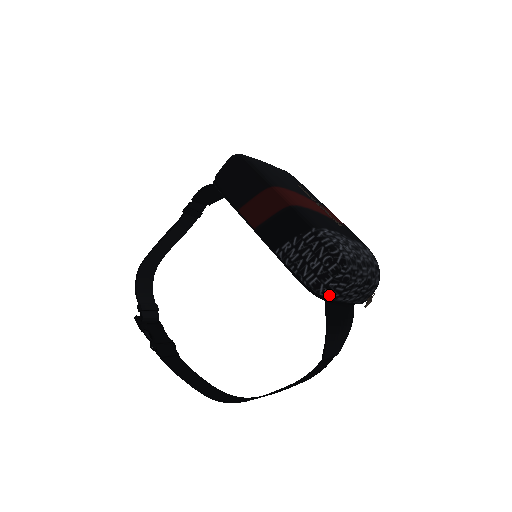
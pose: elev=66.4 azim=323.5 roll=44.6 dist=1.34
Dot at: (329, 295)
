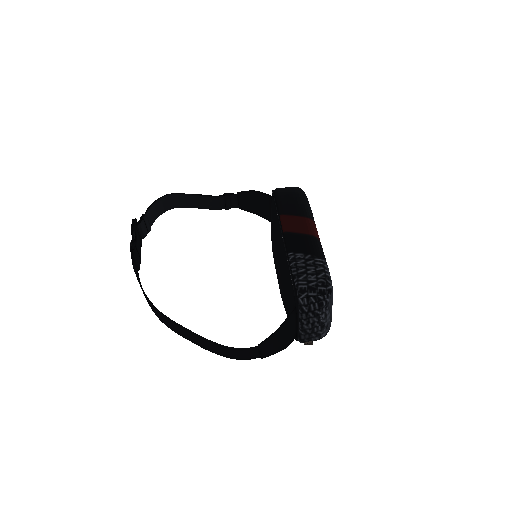
Dot at: (303, 305)
